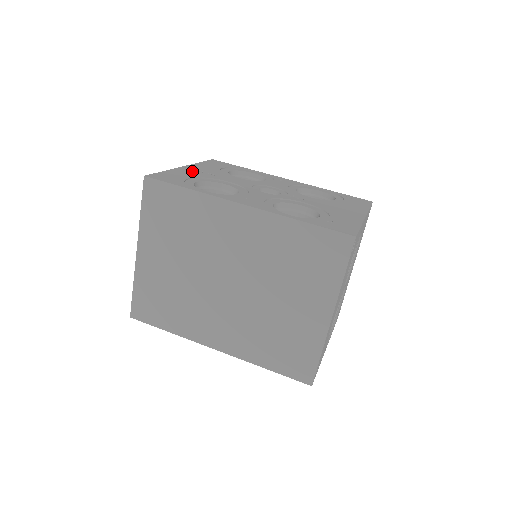
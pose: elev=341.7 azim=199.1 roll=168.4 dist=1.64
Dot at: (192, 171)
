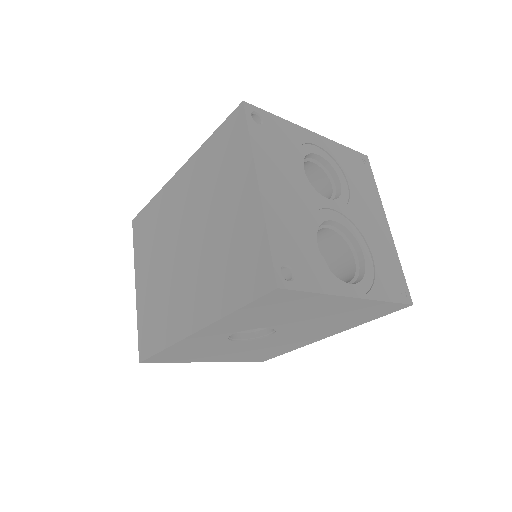
Dot at: occluded
